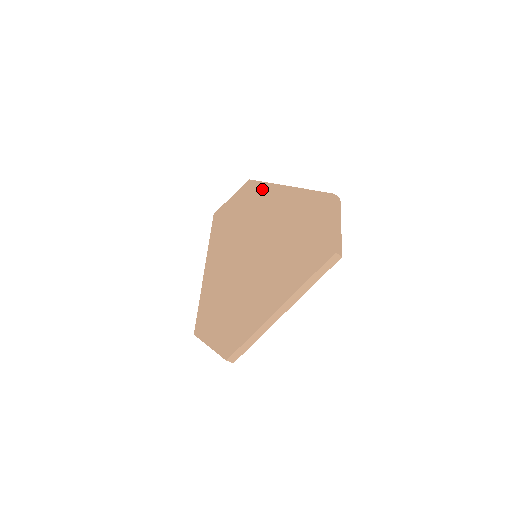
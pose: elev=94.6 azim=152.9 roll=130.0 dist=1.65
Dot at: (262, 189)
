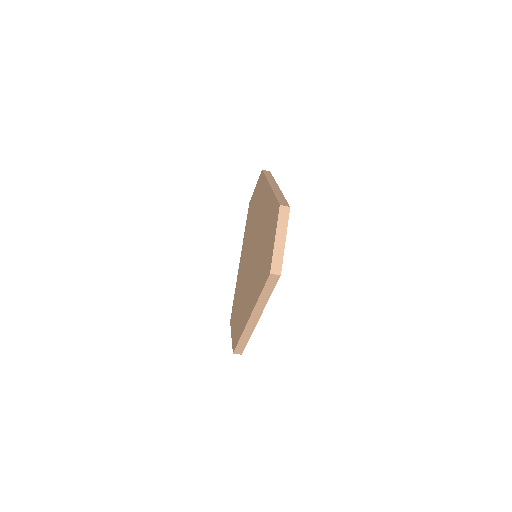
Dot at: (263, 184)
